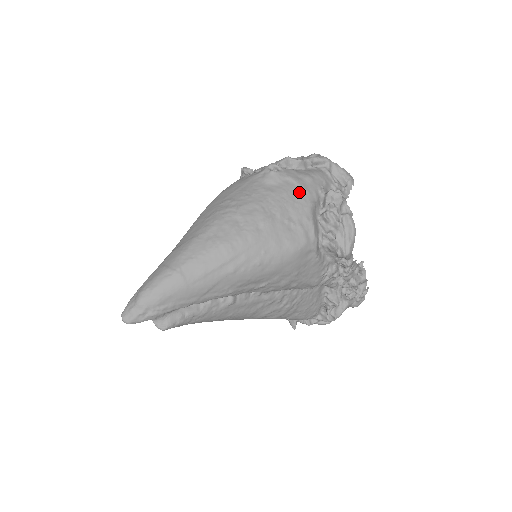
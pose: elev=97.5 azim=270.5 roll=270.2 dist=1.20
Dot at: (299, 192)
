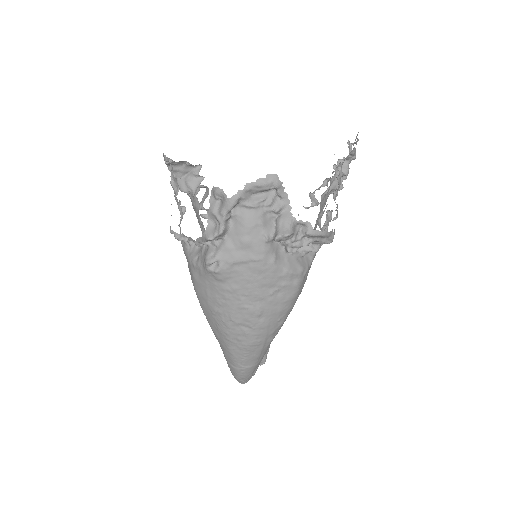
Dot at: (255, 267)
